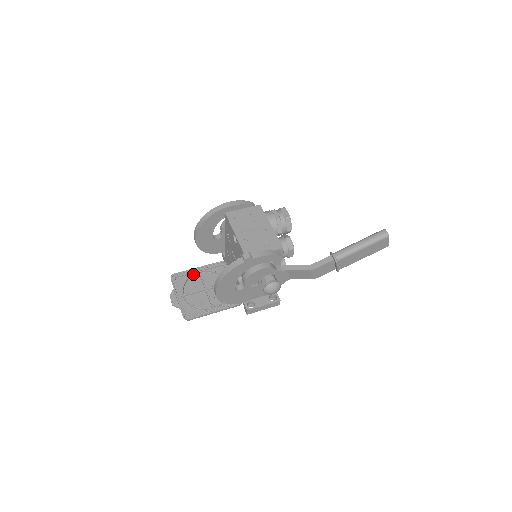
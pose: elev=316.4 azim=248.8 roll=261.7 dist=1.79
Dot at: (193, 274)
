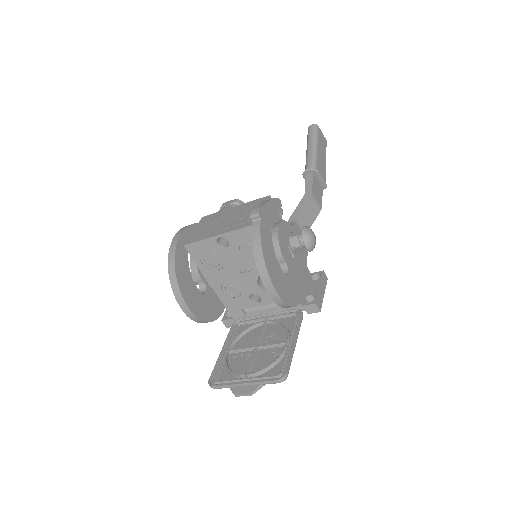
Dot at: (226, 358)
